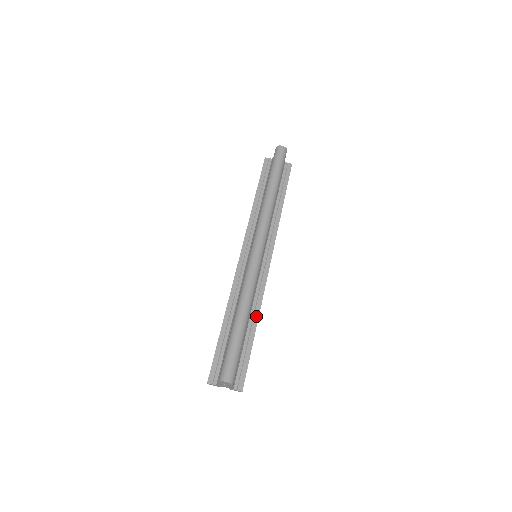
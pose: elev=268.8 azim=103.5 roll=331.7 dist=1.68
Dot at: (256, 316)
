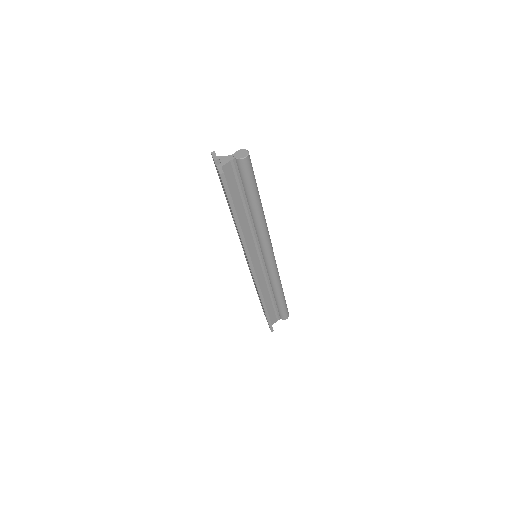
Dot at: occluded
